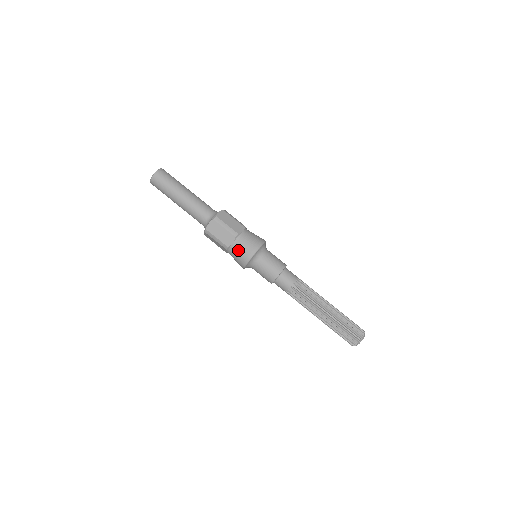
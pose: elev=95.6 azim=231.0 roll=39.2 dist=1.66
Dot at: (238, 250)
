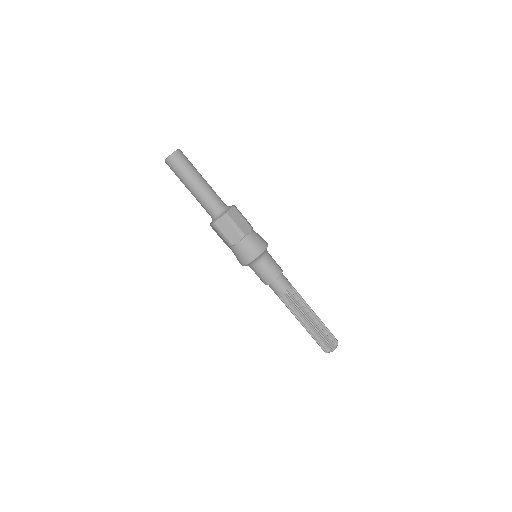
Dot at: (242, 250)
